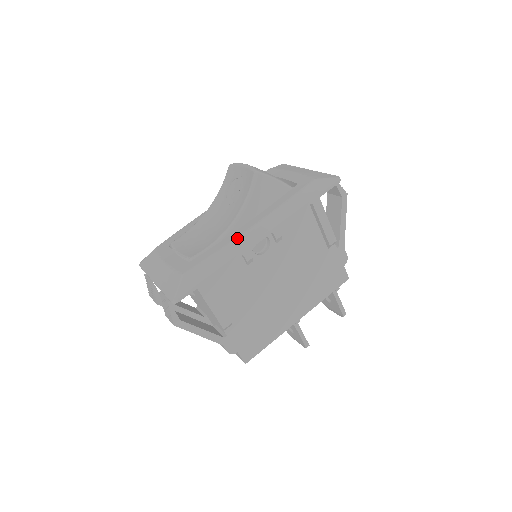
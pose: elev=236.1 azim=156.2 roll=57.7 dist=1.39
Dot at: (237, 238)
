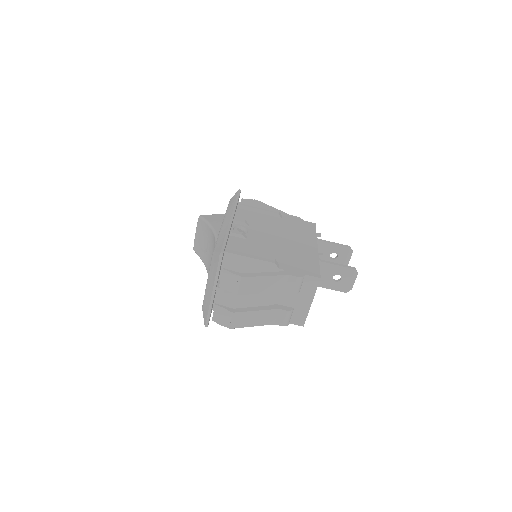
Dot at: (221, 227)
